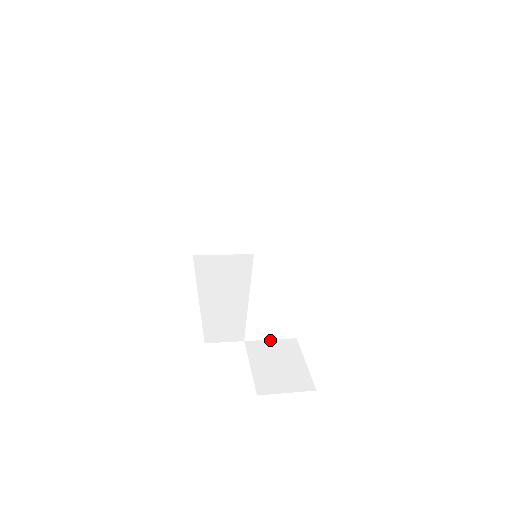
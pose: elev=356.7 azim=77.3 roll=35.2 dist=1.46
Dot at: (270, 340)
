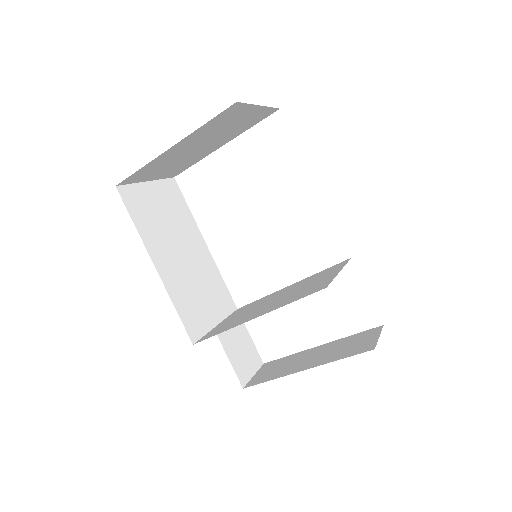
Dot at: occluded
